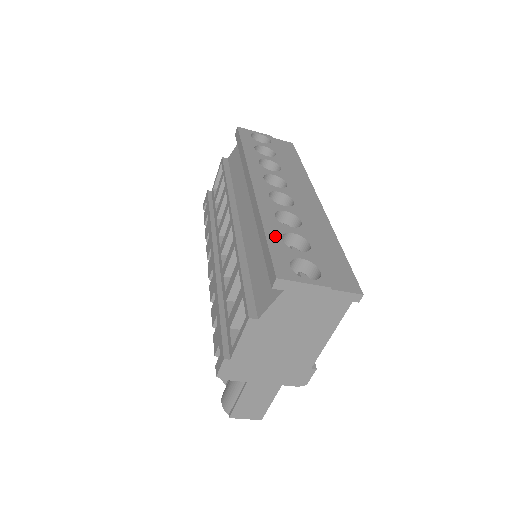
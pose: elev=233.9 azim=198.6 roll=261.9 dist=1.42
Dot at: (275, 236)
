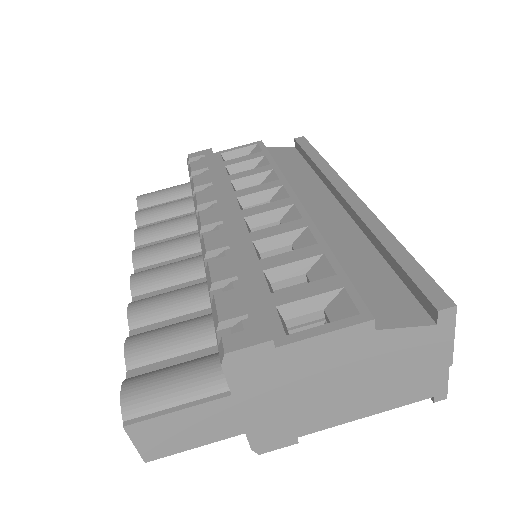
Dot at: occluded
